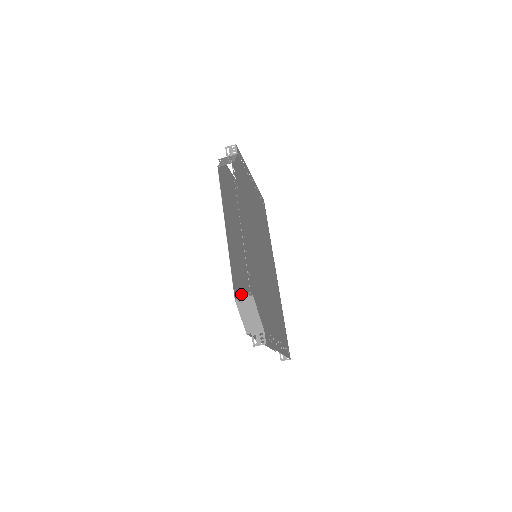
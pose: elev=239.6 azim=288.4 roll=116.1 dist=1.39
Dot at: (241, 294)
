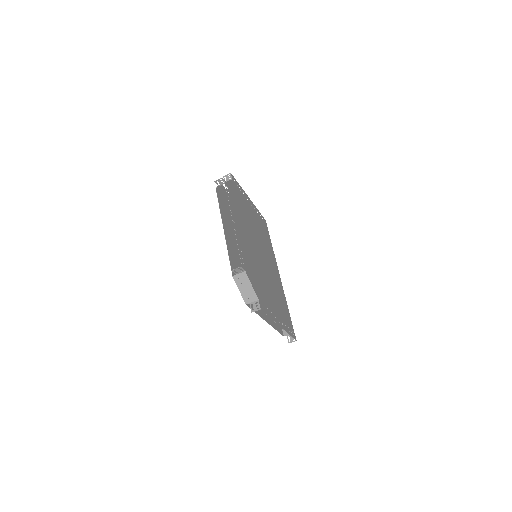
Dot at: (235, 270)
